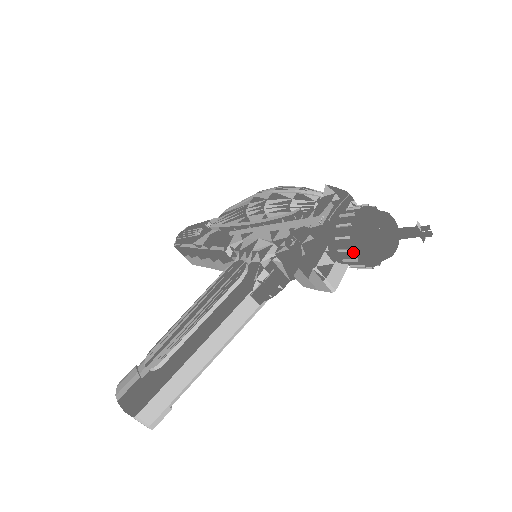
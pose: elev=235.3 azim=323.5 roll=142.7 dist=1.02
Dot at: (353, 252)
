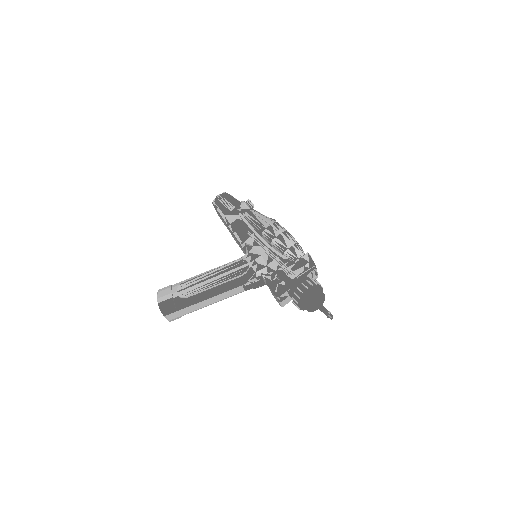
Dot at: (298, 303)
